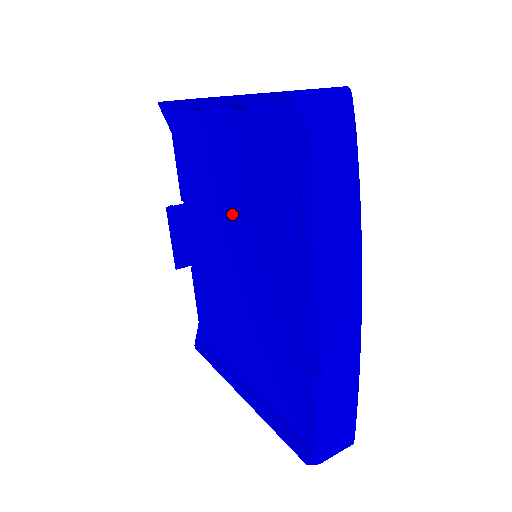
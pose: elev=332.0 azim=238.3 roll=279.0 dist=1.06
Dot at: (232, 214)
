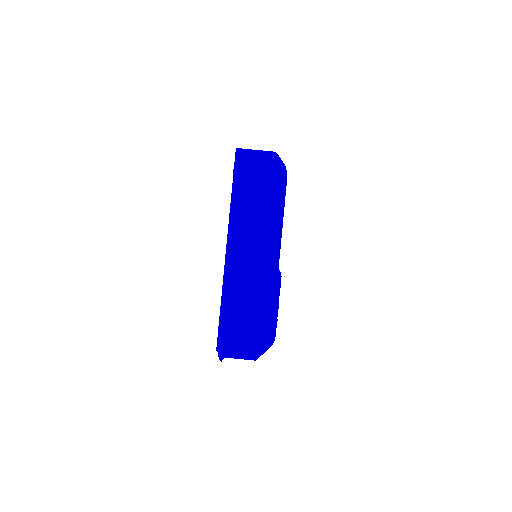
Dot at: occluded
